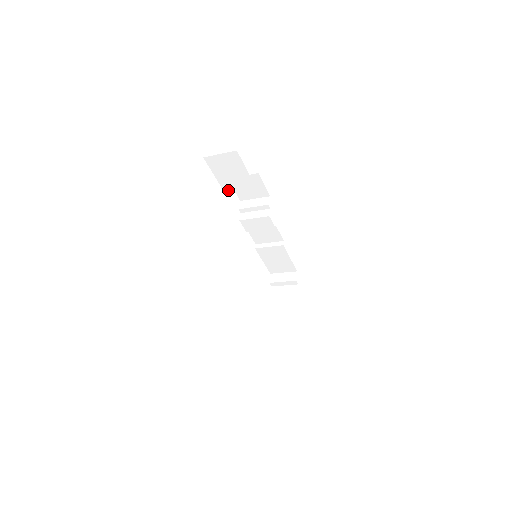
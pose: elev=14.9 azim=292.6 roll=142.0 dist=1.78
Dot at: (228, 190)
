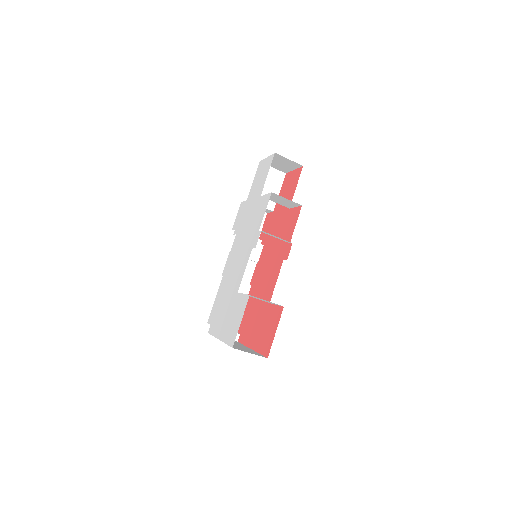
Dot at: occluded
